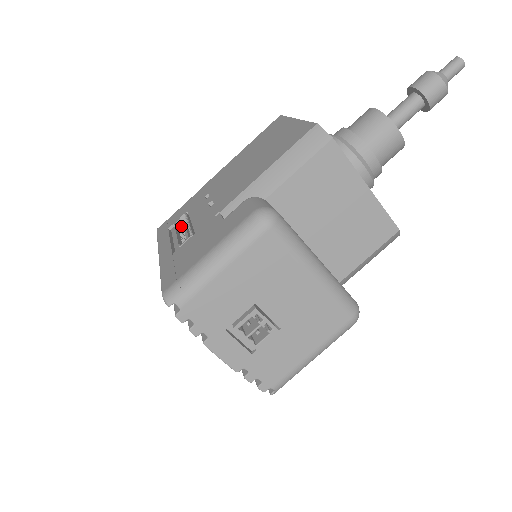
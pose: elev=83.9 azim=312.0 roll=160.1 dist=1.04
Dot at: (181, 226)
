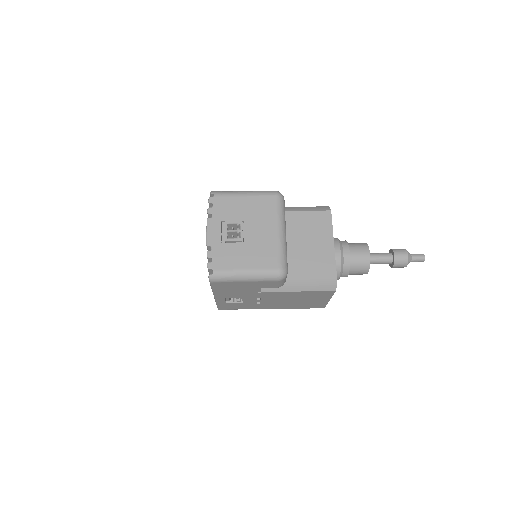
Dot at: occluded
